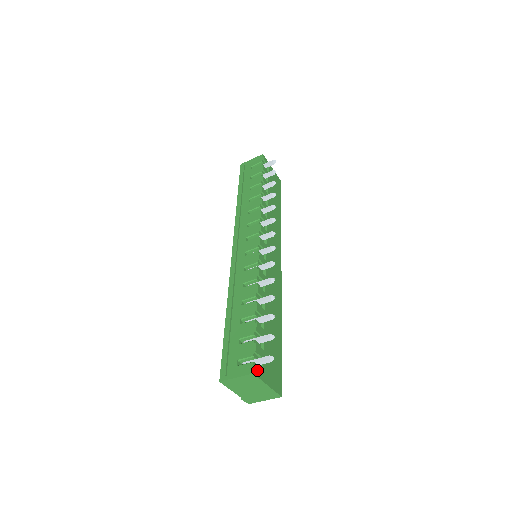
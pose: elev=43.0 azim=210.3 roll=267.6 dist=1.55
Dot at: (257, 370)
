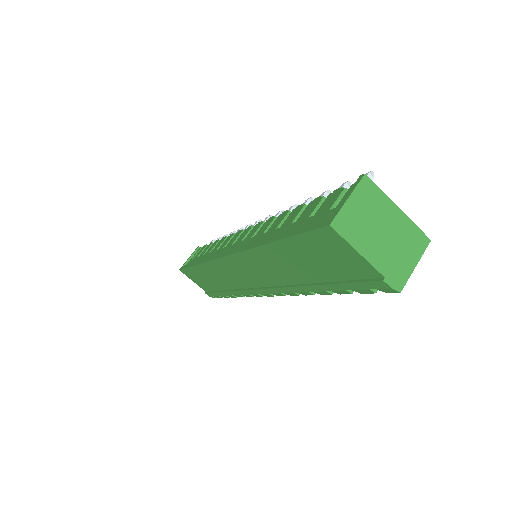
Dot at: occluded
